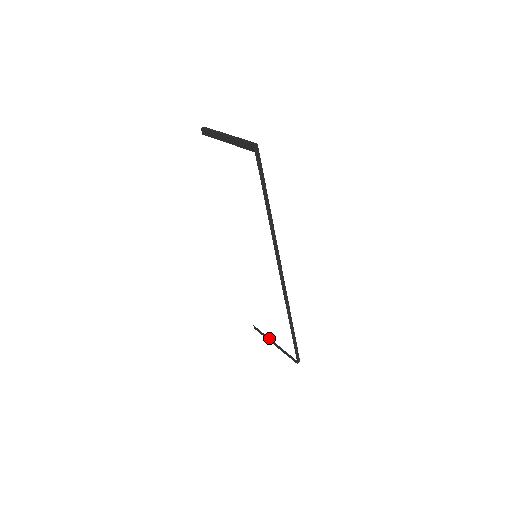
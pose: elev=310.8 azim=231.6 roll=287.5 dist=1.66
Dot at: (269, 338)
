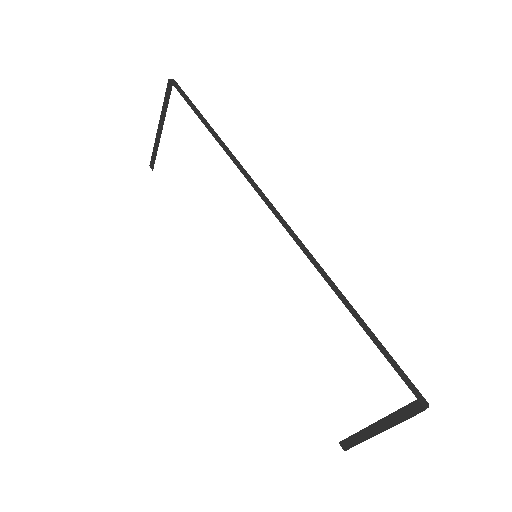
Dot at: (365, 428)
